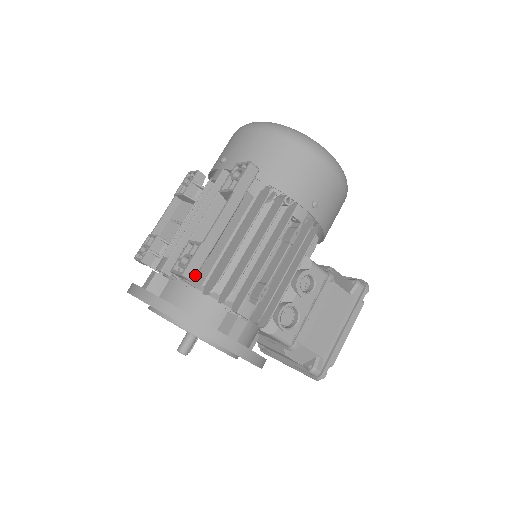
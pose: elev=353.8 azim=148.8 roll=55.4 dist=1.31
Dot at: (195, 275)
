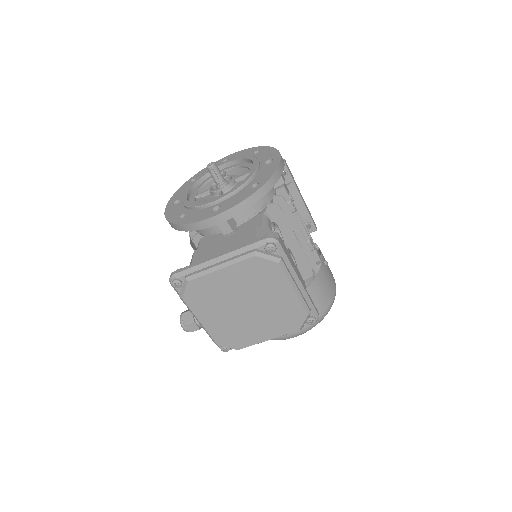
Dot at: (287, 166)
